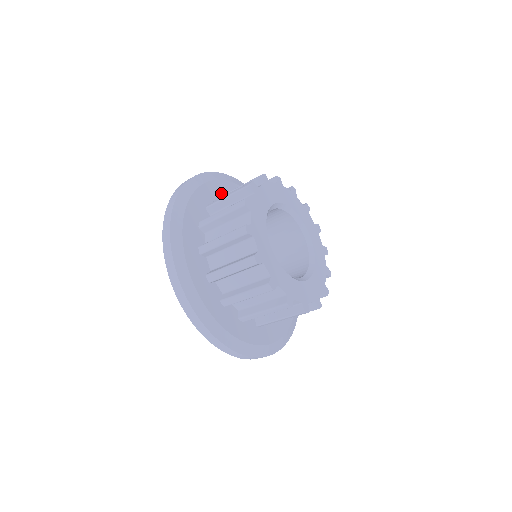
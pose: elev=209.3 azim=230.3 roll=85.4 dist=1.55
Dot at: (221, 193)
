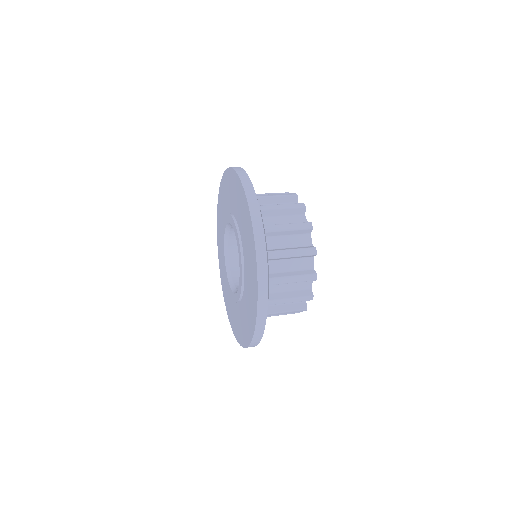
Dot at: occluded
